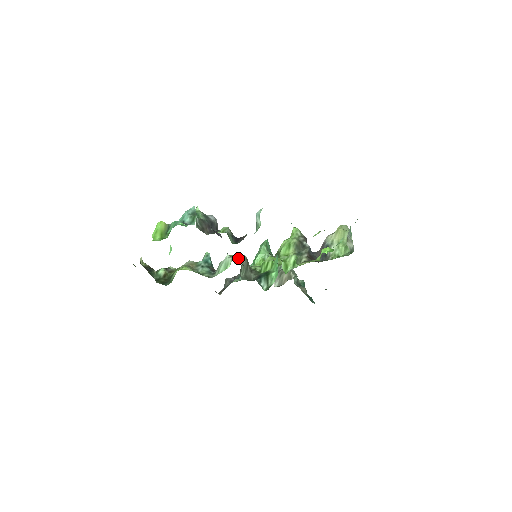
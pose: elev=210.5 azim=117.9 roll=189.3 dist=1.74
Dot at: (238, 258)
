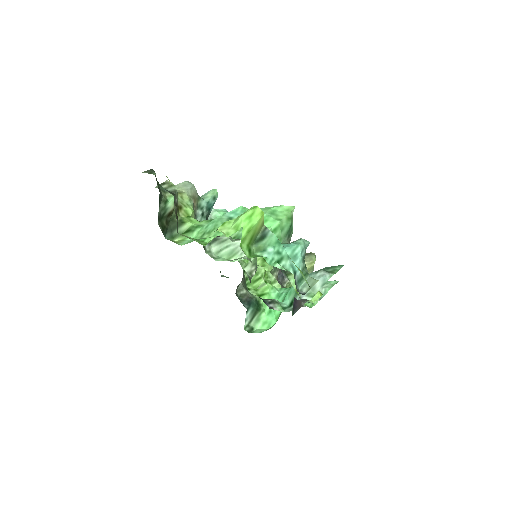
Dot at: (252, 265)
